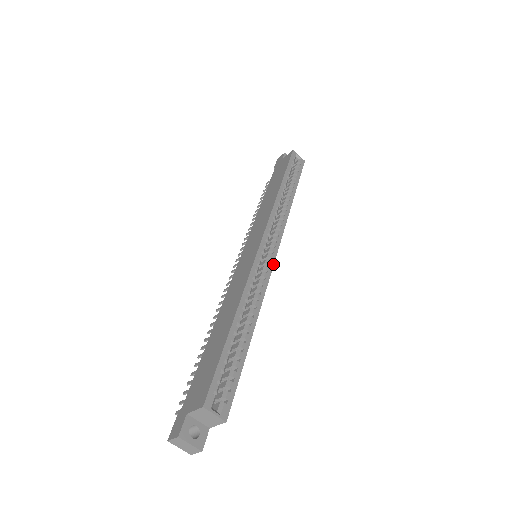
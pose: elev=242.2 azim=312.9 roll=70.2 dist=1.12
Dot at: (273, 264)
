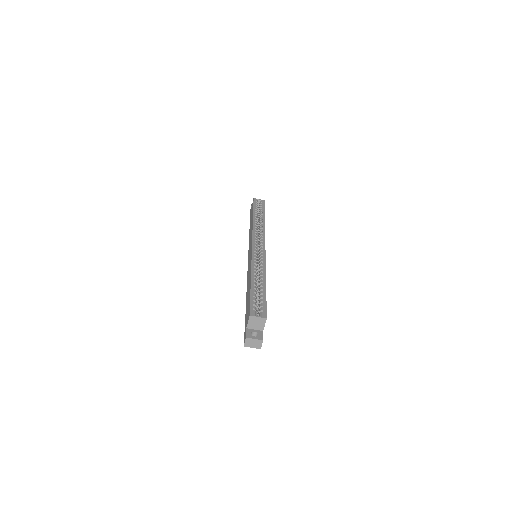
Dot at: (265, 251)
